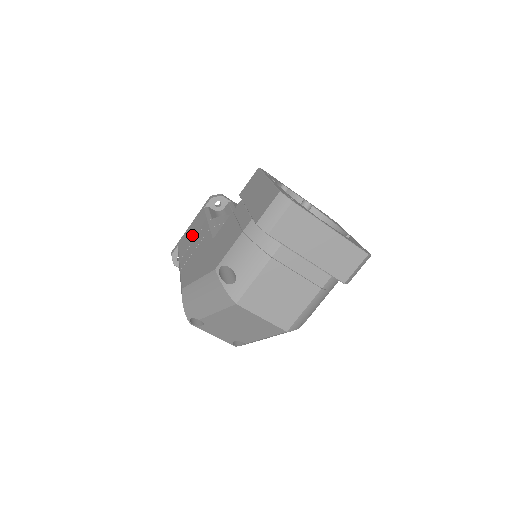
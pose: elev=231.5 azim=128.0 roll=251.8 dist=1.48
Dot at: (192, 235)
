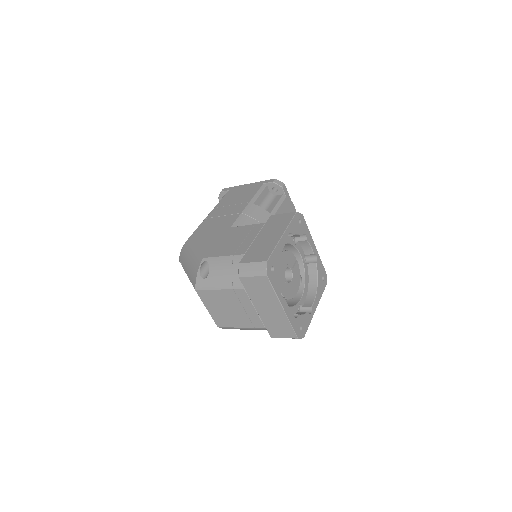
Dot at: (237, 198)
